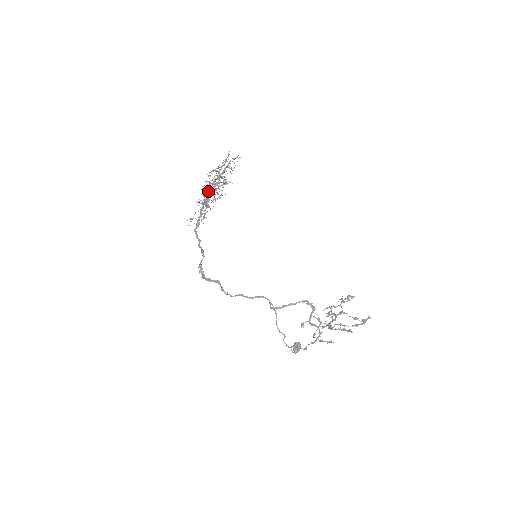
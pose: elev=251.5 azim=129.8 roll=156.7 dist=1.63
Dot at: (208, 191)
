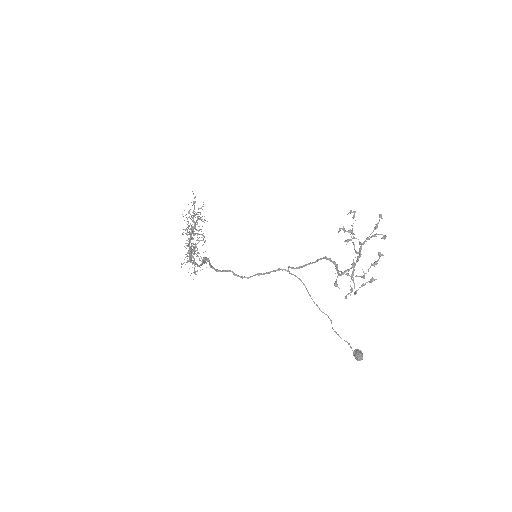
Dot at: (191, 247)
